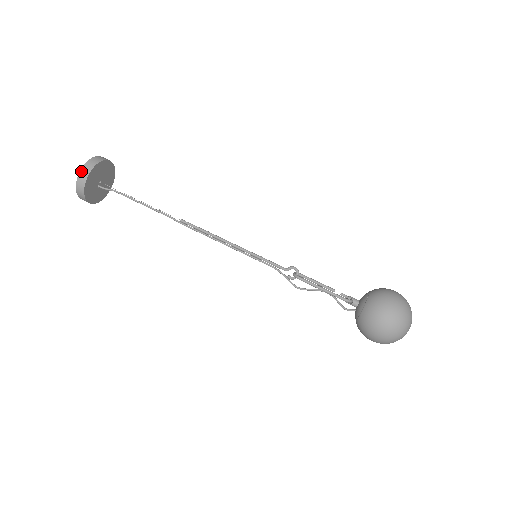
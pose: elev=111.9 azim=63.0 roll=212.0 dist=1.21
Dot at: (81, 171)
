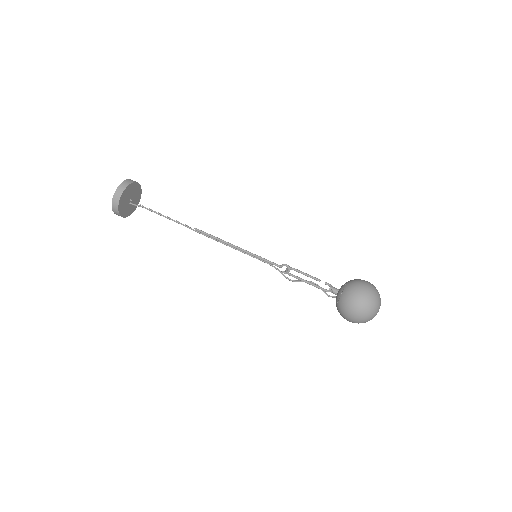
Dot at: (113, 198)
